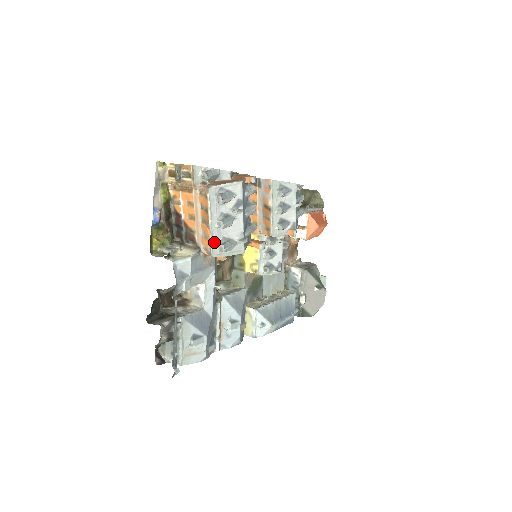
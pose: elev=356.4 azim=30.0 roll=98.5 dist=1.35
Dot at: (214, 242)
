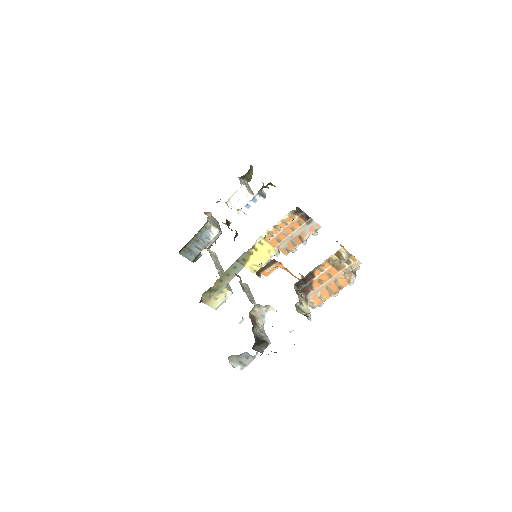
Dot at: (322, 302)
